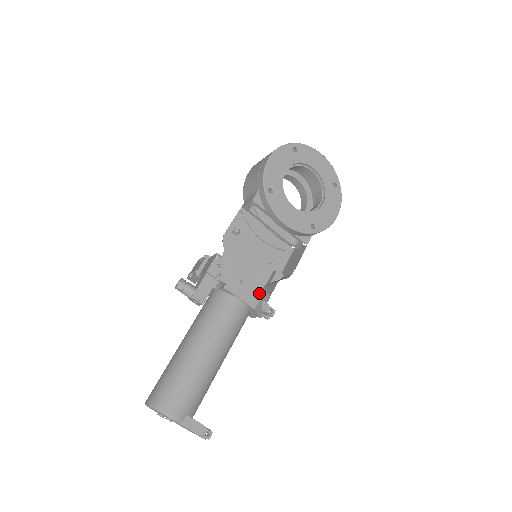
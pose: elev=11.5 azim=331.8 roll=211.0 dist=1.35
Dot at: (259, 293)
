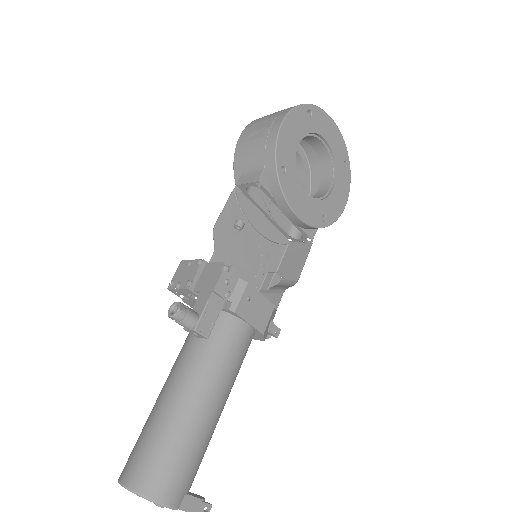
Dot at: (269, 312)
